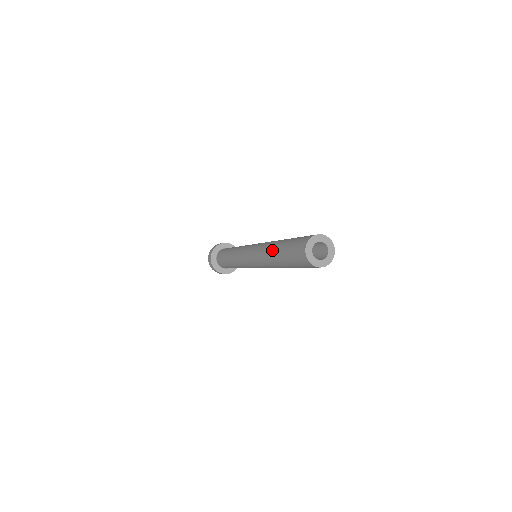
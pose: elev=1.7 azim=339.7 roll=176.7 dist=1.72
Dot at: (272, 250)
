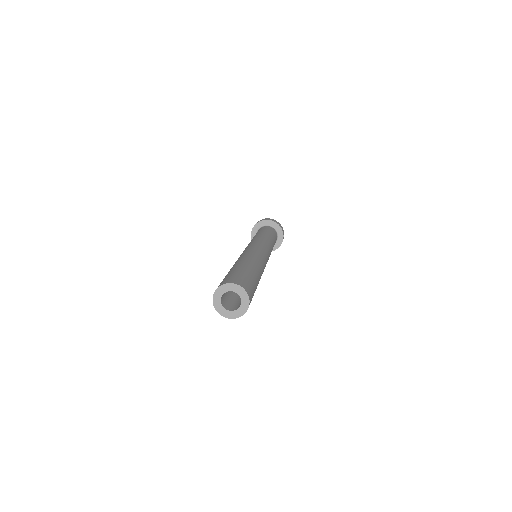
Dot at: occluded
